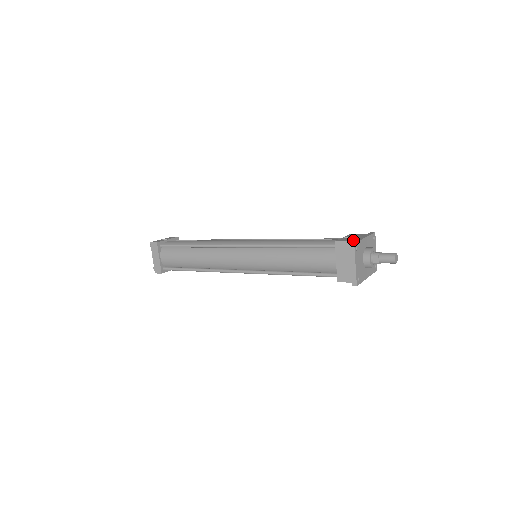
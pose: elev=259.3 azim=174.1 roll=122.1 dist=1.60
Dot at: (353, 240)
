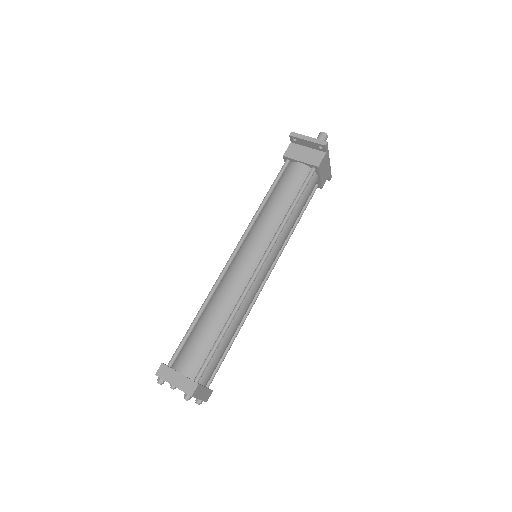
Dot at: (290, 145)
